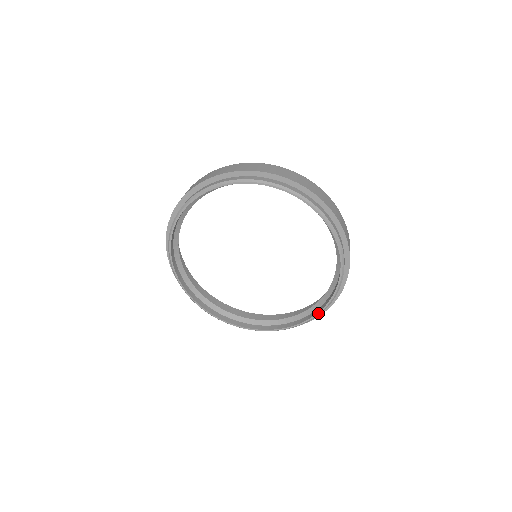
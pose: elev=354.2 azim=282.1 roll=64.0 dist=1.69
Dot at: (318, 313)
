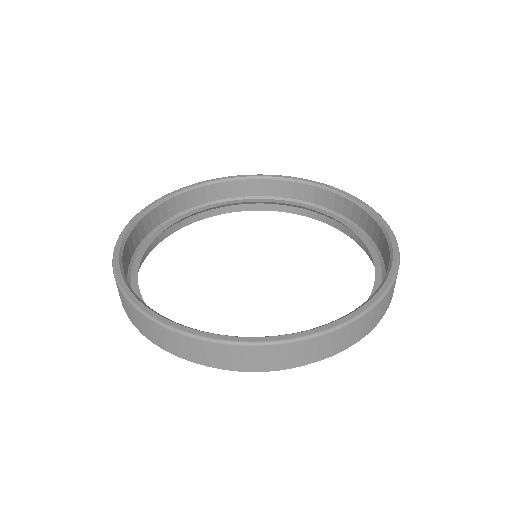
Dot at: (312, 218)
